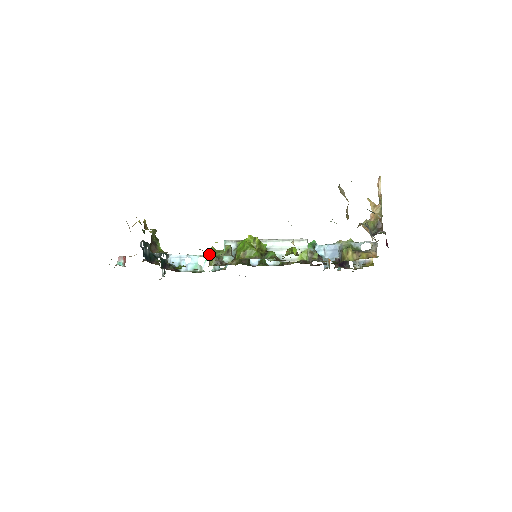
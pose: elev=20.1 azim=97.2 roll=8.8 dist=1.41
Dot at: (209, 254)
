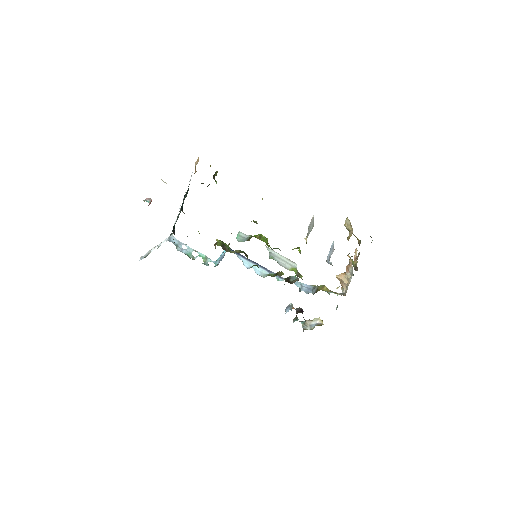
Dot at: (217, 239)
